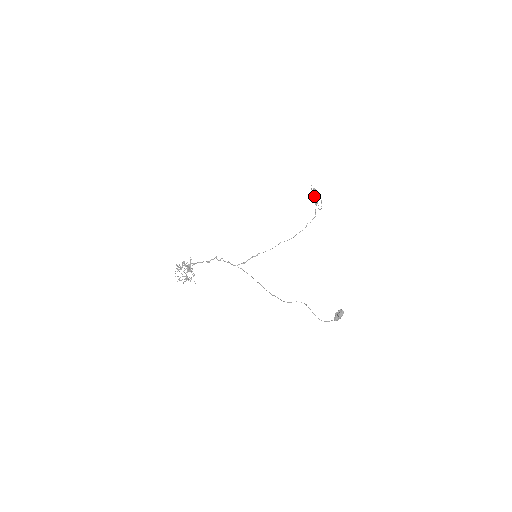
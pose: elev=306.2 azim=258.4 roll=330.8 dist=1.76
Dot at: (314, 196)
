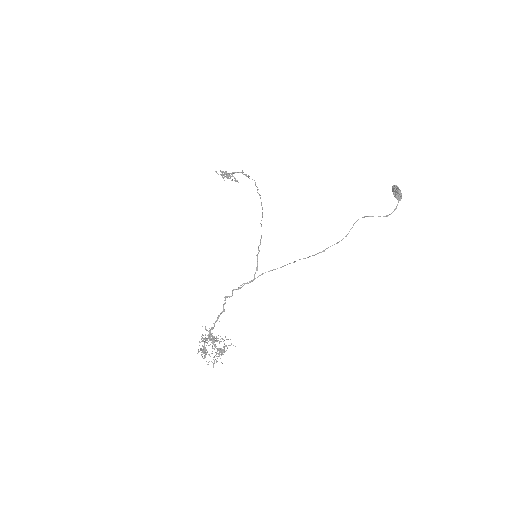
Dot at: (228, 178)
